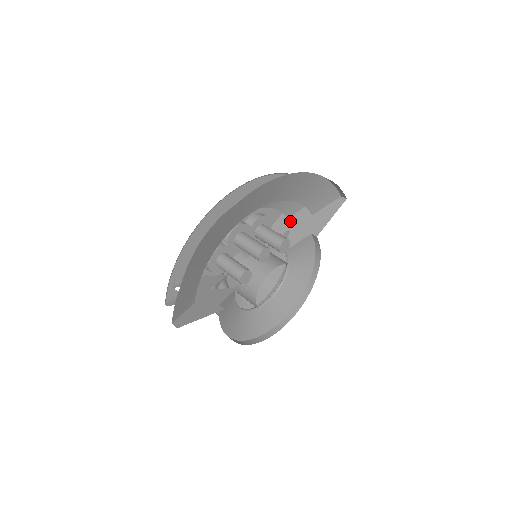
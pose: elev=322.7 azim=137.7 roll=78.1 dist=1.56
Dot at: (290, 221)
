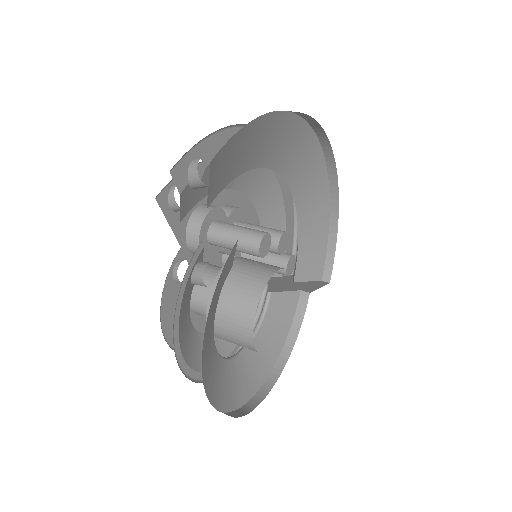
Dot at: occluded
